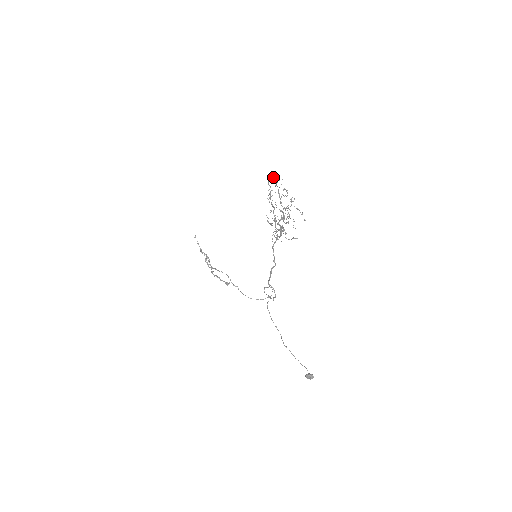
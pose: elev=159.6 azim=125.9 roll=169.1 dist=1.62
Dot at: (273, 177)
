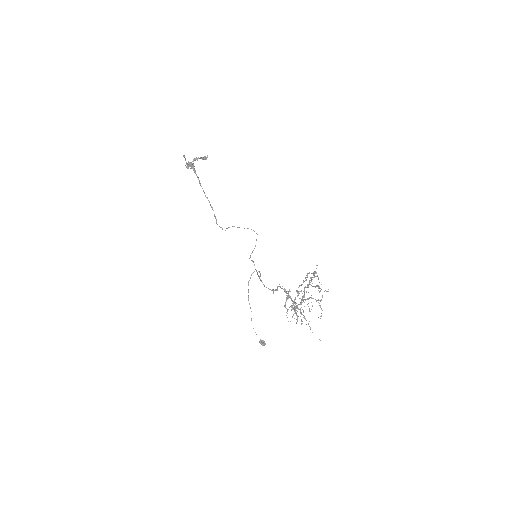
Dot at: (315, 271)
